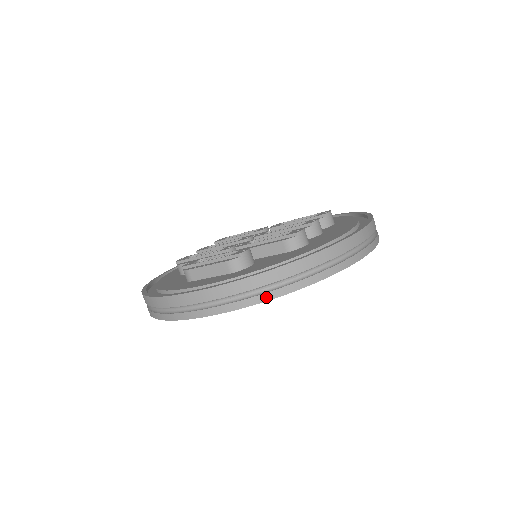
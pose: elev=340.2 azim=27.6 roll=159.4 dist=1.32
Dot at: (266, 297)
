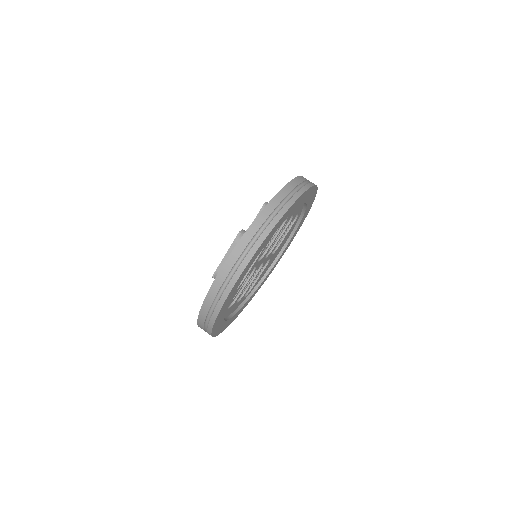
Dot at: (269, 229)
